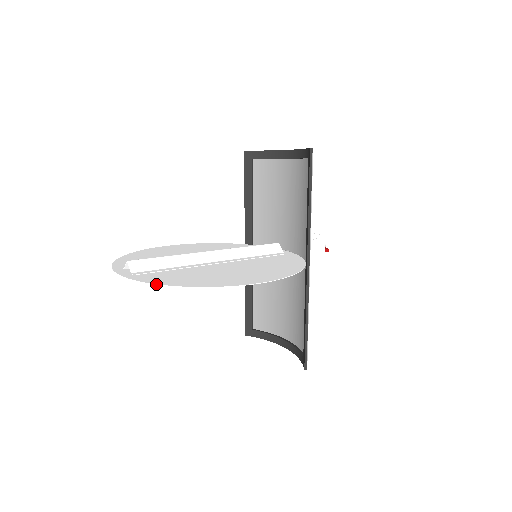
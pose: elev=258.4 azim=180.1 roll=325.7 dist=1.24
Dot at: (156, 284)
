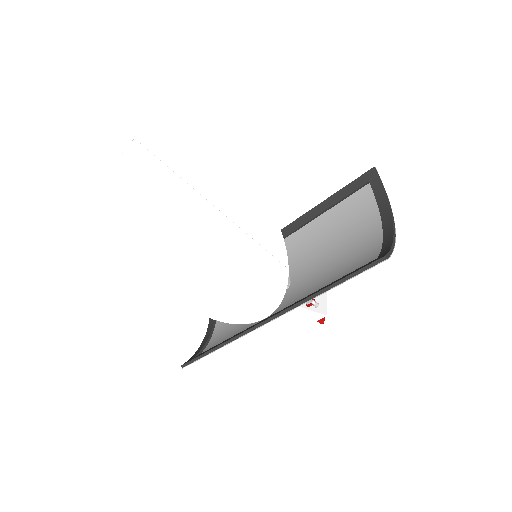
Dot at: (107, 191)
